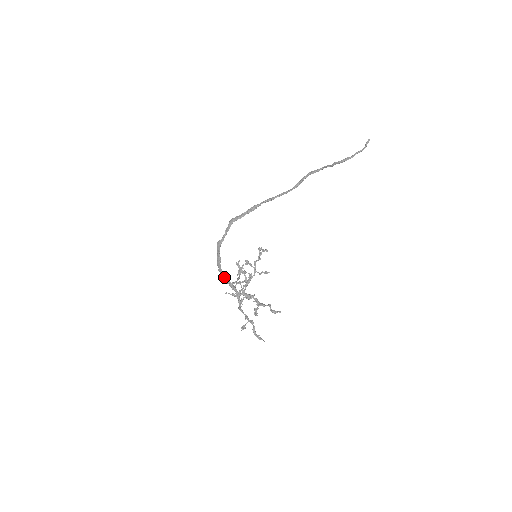
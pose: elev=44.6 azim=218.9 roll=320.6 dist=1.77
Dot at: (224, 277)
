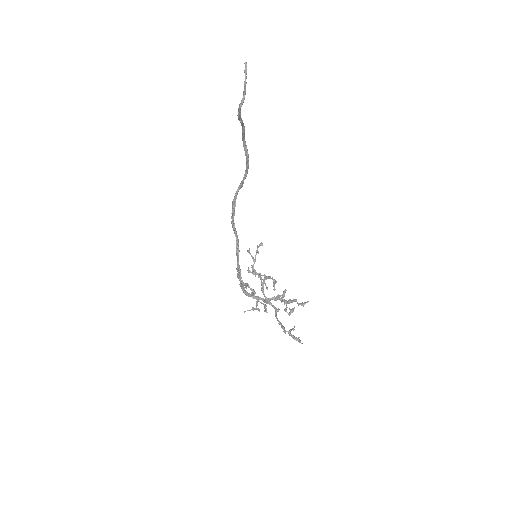
Dot at: (243, 292)
